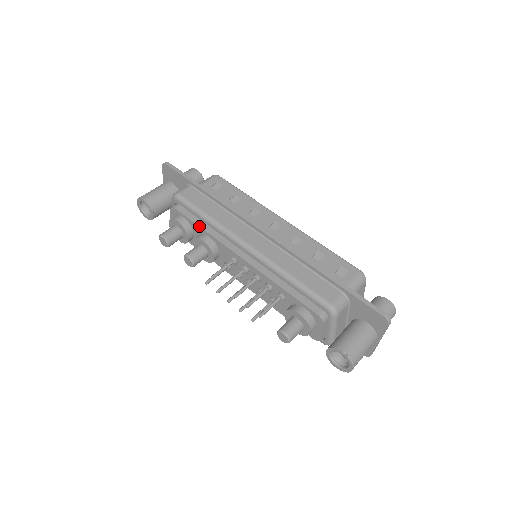
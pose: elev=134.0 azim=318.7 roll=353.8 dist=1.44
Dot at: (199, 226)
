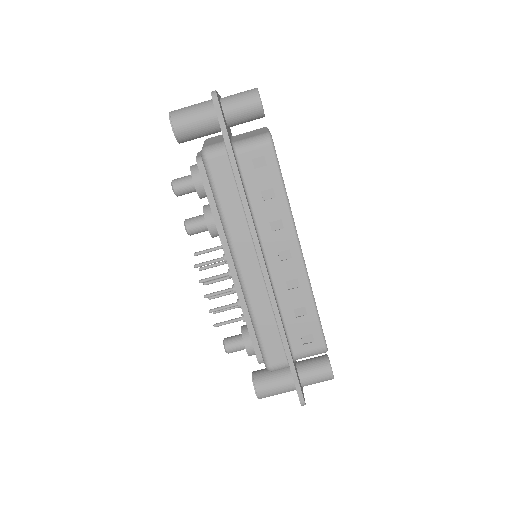
Dot at: occluded
